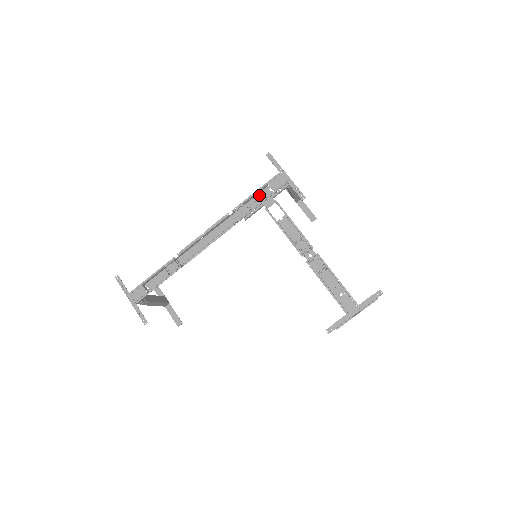
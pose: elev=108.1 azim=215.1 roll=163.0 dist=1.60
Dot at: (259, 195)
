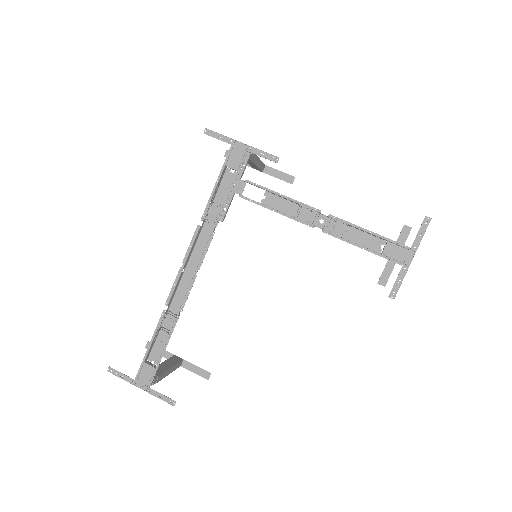
Dot at: (222, 184)
